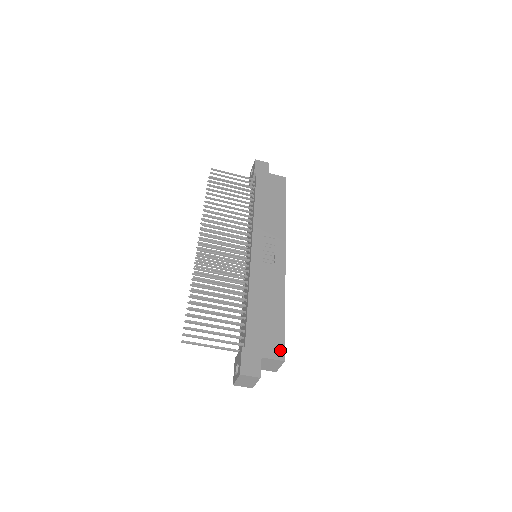
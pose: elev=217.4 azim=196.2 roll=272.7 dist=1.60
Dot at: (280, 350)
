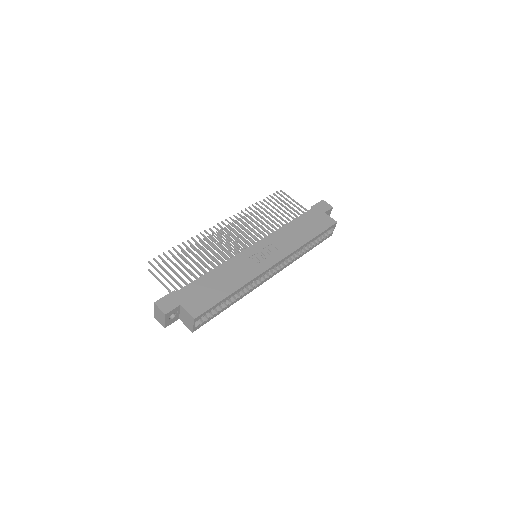
Dot at: (199, 311)
